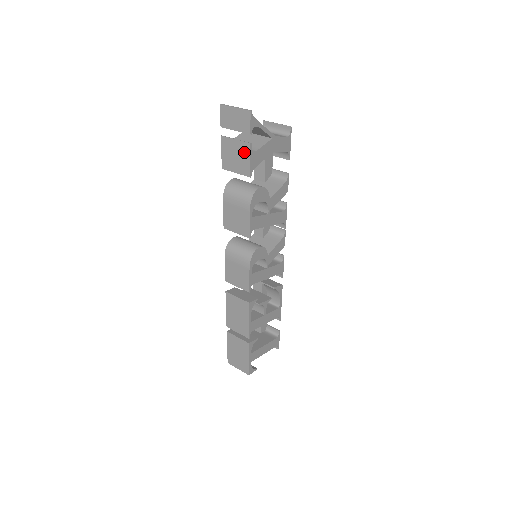
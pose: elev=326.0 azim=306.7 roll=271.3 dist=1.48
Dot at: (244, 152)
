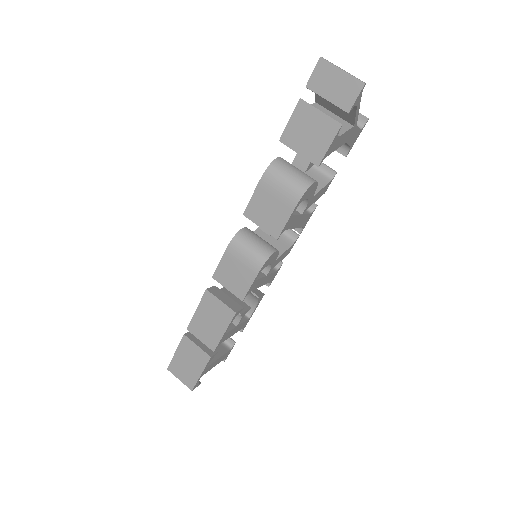
Dot at: (326, 132)
